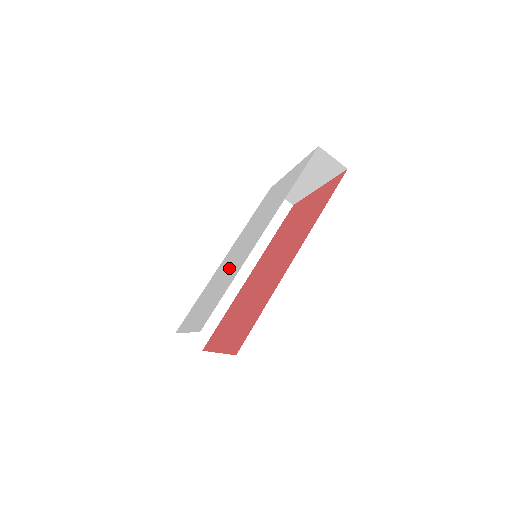
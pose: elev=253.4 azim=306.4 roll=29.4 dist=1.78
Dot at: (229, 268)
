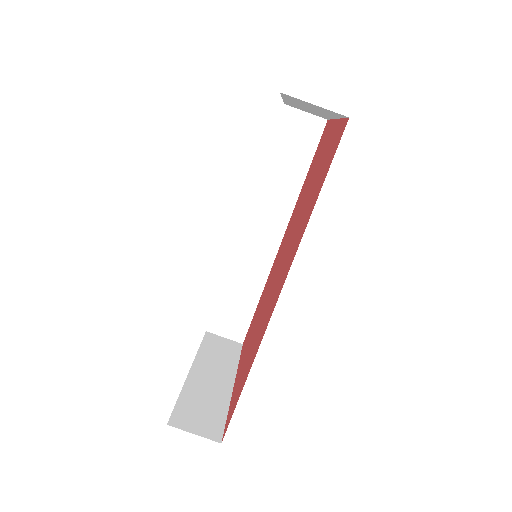
Dot at: occluded
